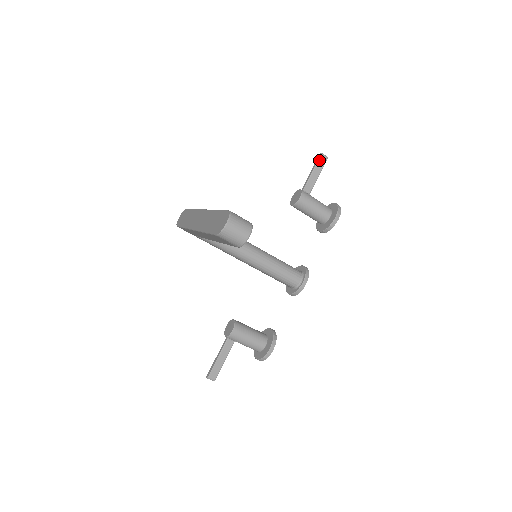
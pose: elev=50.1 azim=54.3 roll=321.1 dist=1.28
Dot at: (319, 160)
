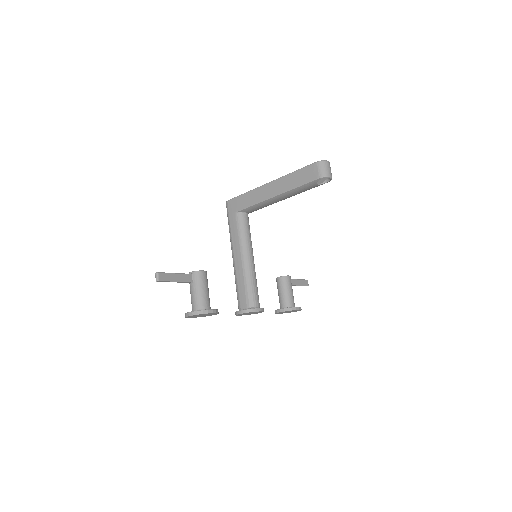
Dot at: (305, 280)
